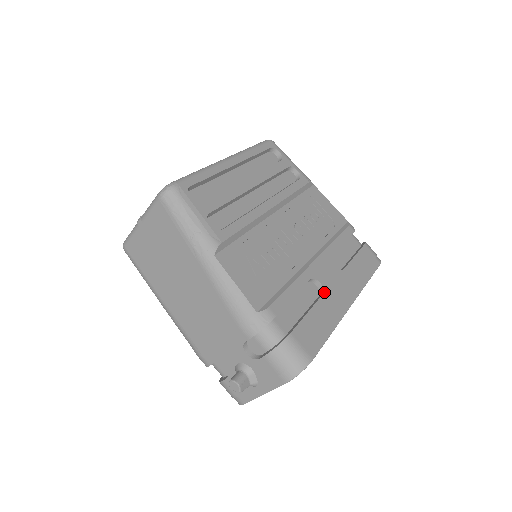
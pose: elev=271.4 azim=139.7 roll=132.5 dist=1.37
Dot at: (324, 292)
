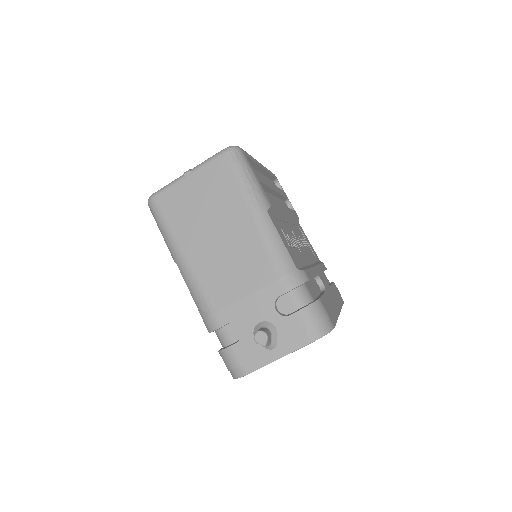
Dot at: (326, 290)
